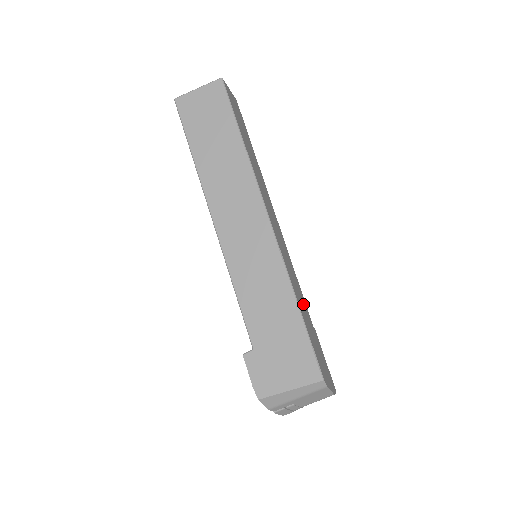
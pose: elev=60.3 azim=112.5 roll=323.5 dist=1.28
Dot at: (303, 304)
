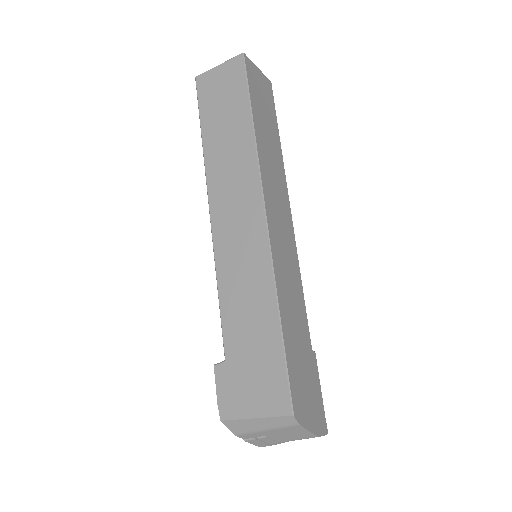
Dot at: (298, 319)
